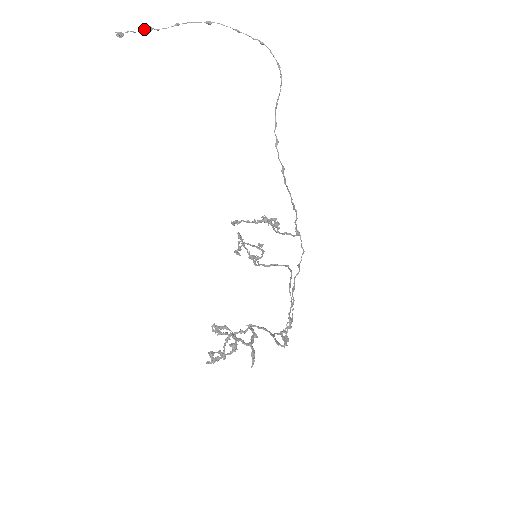
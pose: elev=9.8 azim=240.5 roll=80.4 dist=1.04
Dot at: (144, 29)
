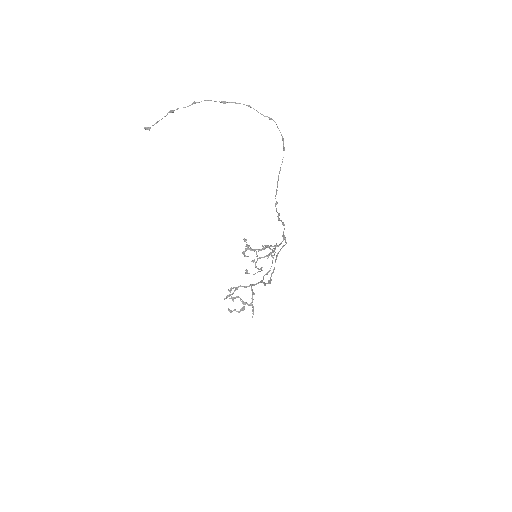
Dot at: (166, 115)
